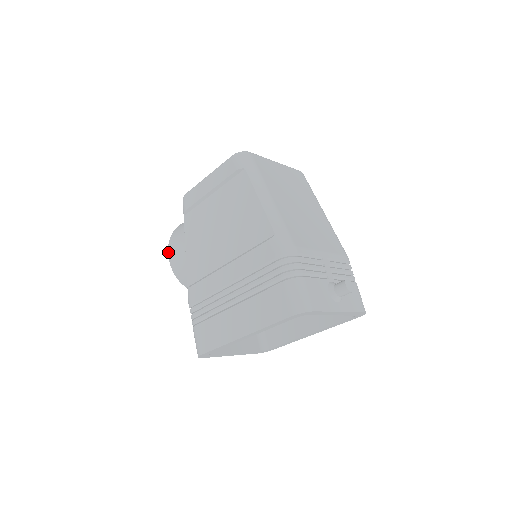
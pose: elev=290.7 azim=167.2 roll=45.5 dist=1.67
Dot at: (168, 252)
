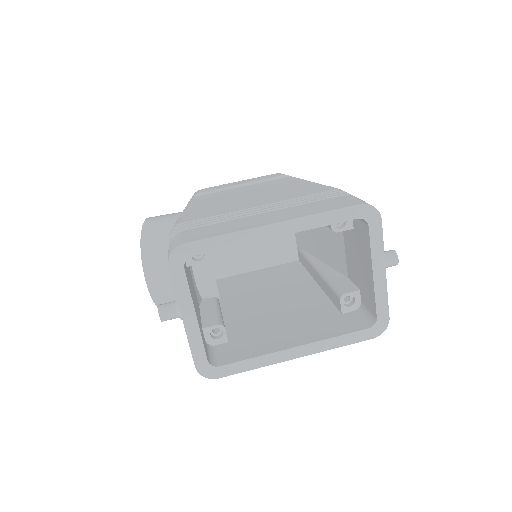
Dot at: (146, 219)
